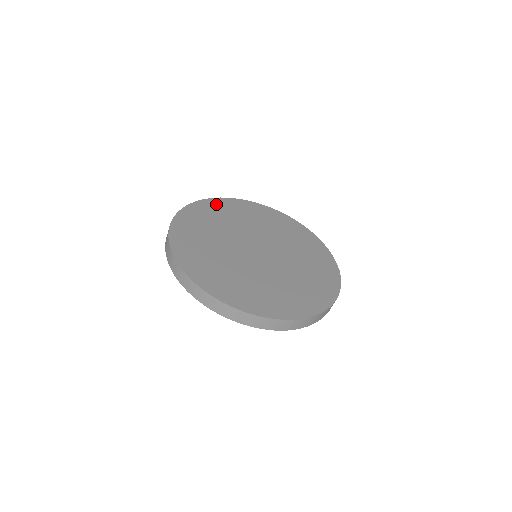
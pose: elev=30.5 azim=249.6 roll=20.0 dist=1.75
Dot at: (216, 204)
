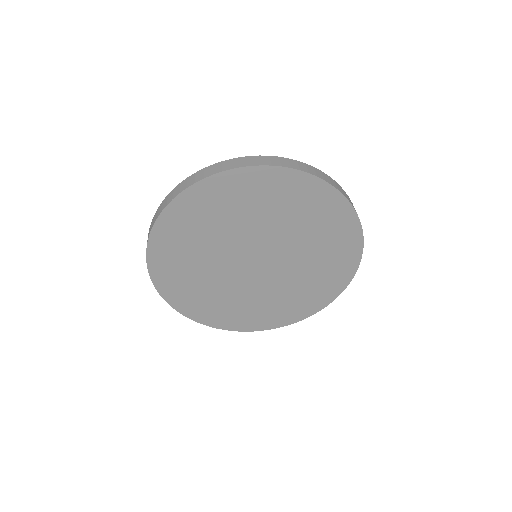
Dot at: occluded
